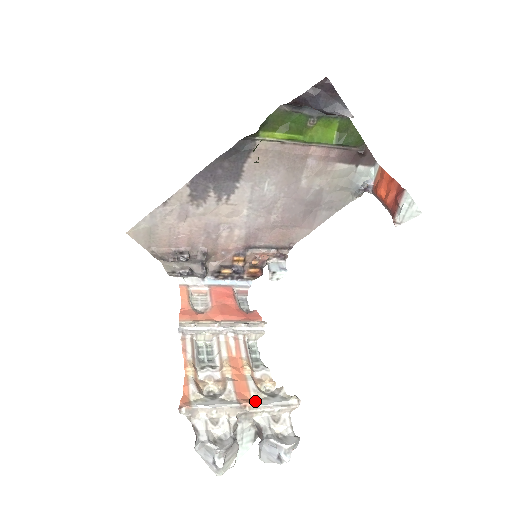
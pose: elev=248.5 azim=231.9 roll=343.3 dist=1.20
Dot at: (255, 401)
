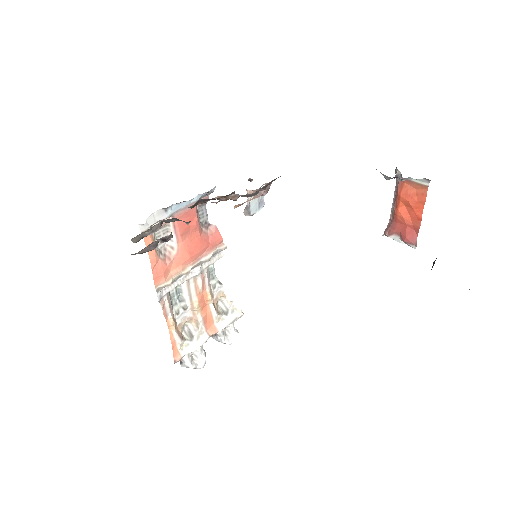
Dot at: (217, 327)
